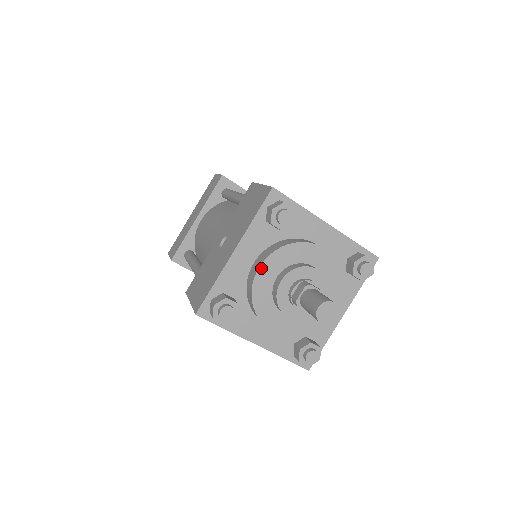
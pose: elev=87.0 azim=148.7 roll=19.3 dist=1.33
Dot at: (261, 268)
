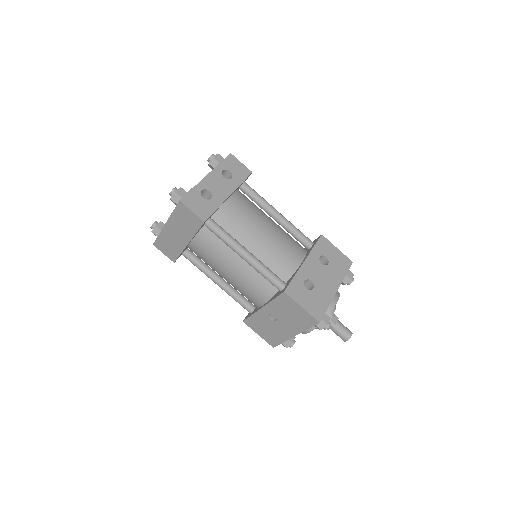
Dot at: occluded
